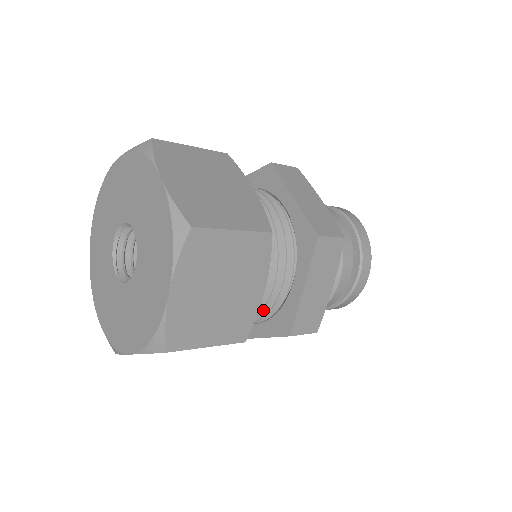
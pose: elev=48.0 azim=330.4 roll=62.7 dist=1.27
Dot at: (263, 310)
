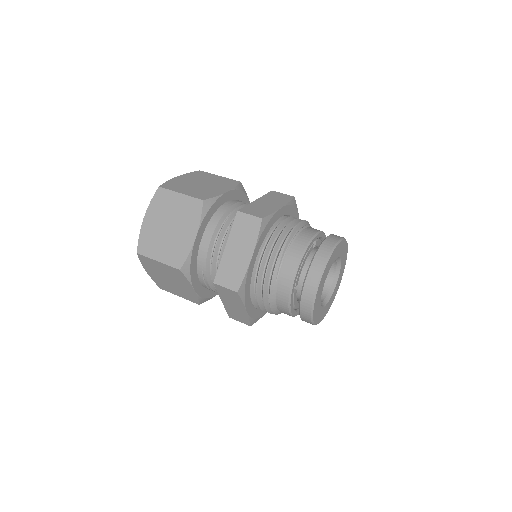
Dot at: occluded
